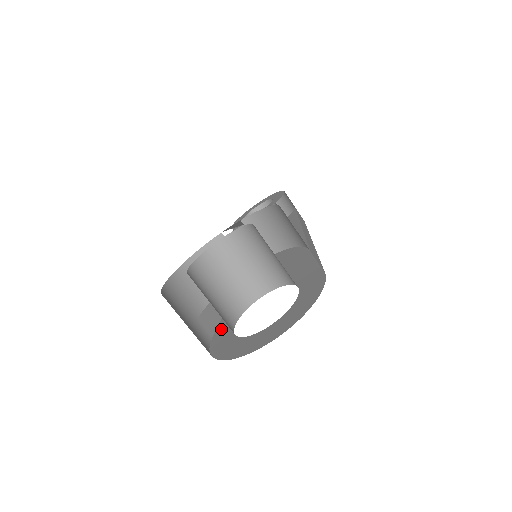
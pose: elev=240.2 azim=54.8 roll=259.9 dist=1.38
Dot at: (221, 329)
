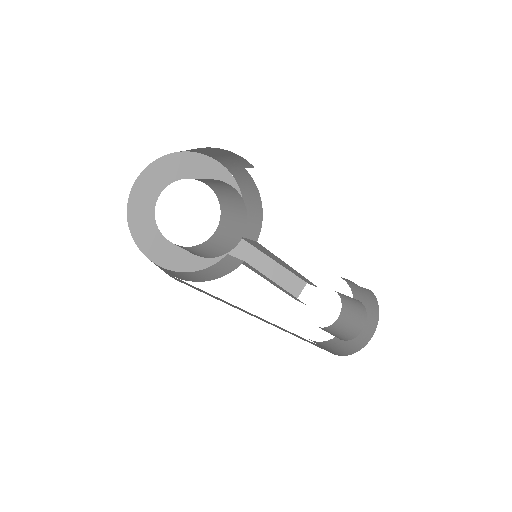
Dot at: occluded
